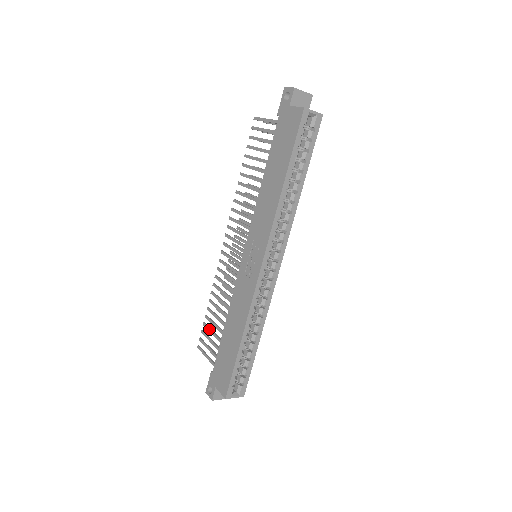
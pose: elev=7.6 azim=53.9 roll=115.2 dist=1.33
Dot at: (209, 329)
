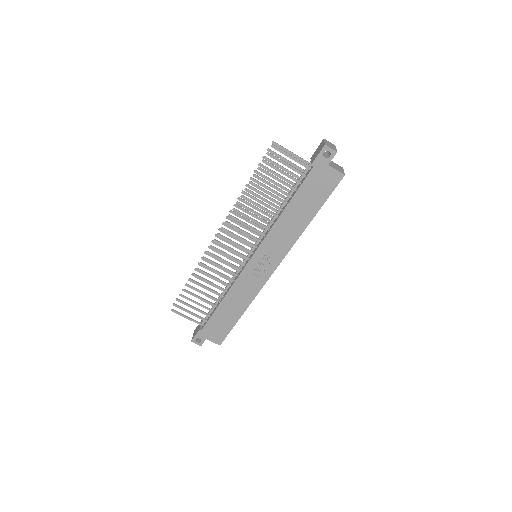
Dot at: (191, 300)
